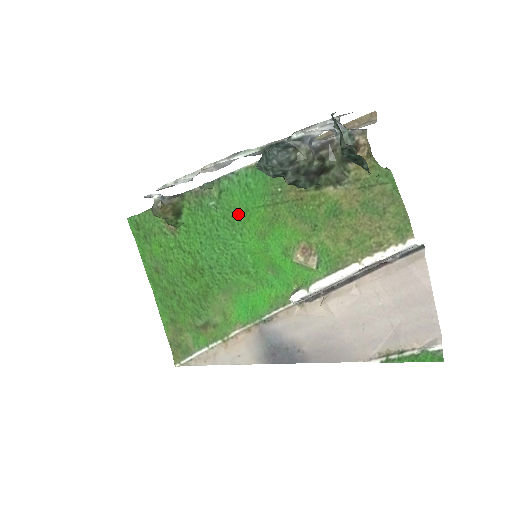
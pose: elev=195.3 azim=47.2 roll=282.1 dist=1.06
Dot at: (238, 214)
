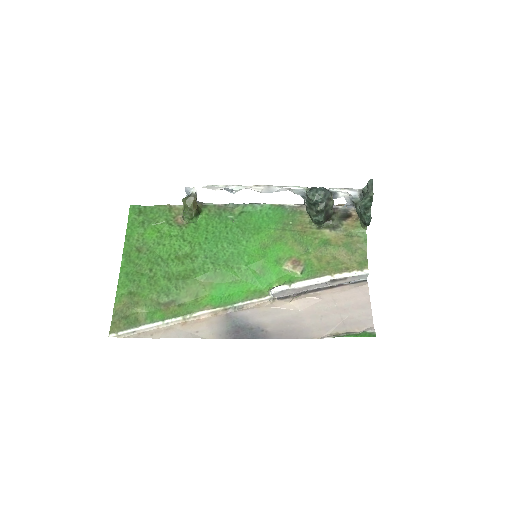
Dot at: (251, 228)
